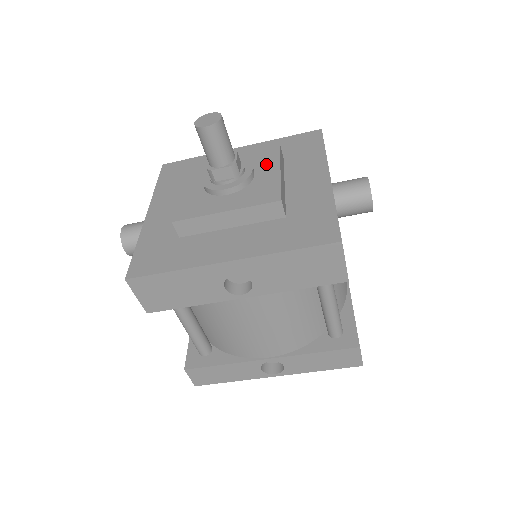
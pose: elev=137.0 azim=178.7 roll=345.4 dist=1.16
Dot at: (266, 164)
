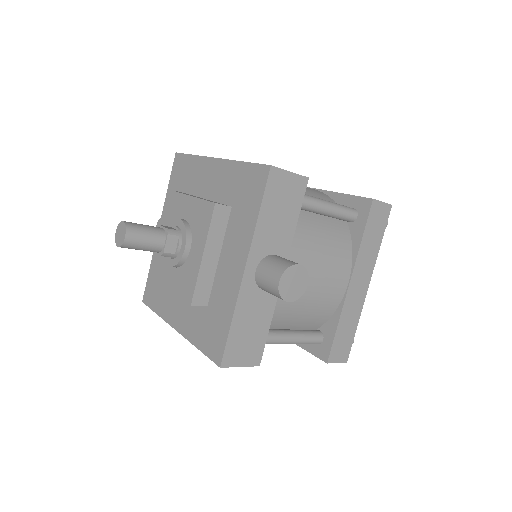
Dot at: (199, 238)
